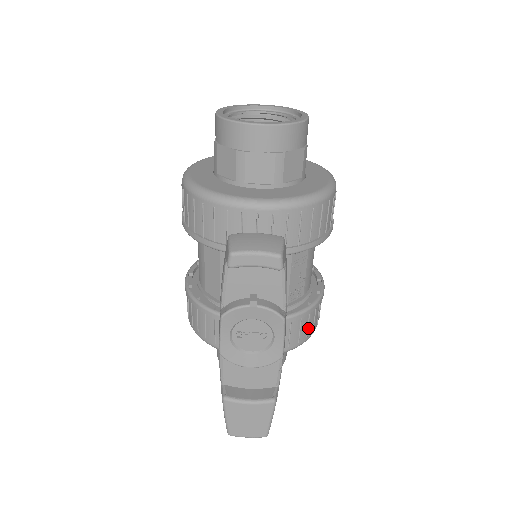
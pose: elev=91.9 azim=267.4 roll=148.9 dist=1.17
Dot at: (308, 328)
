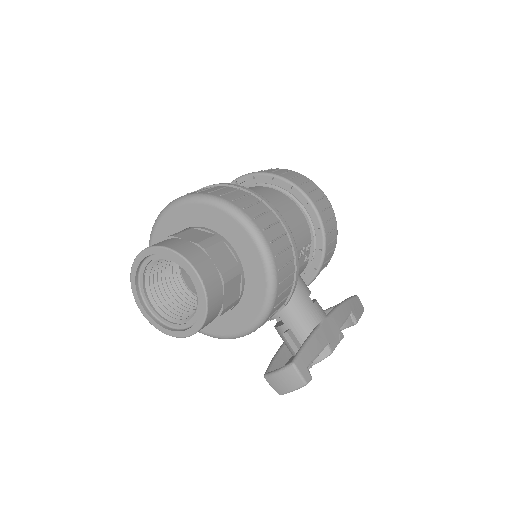
Dot at: (333, 239)
